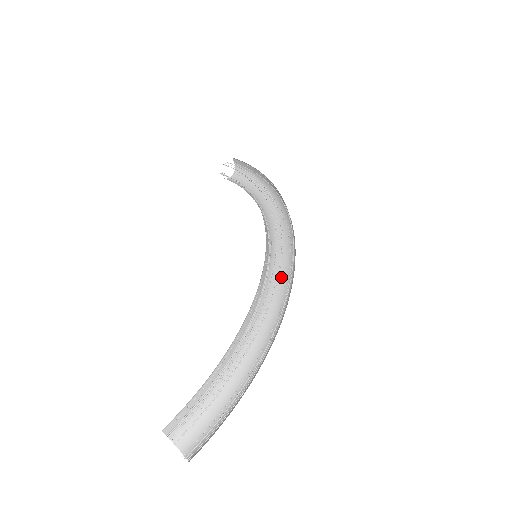
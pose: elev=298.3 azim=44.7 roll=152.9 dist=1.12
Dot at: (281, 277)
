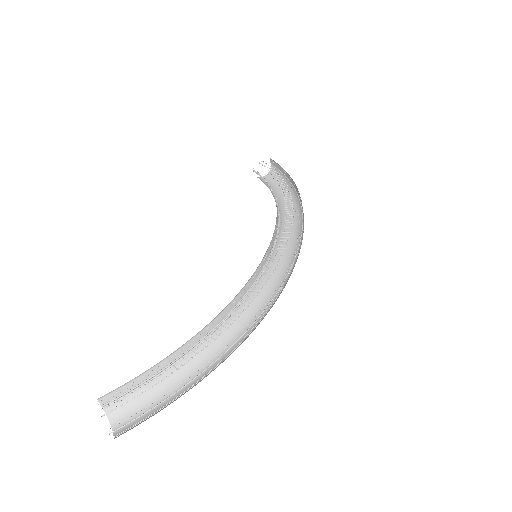
Dot at: (274, 283)
